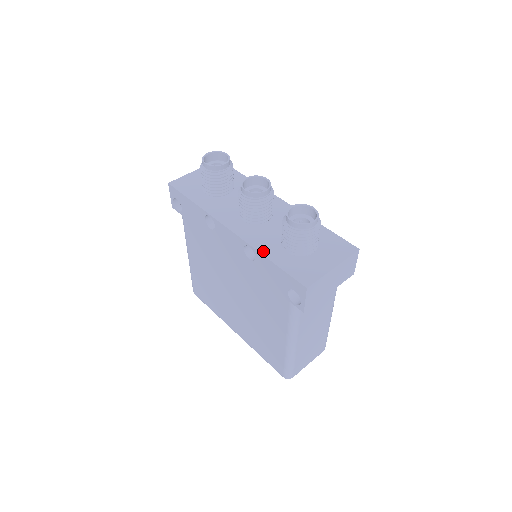
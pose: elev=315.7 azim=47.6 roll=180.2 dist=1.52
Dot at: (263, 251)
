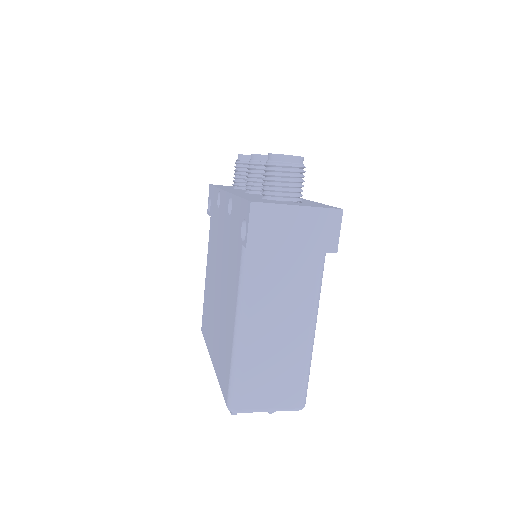
Dot at: (239, 195)
